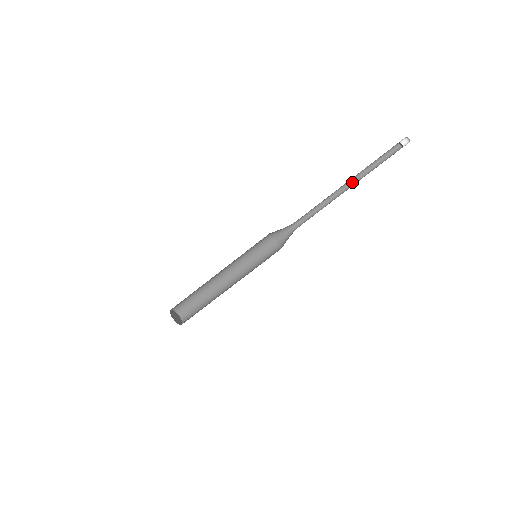
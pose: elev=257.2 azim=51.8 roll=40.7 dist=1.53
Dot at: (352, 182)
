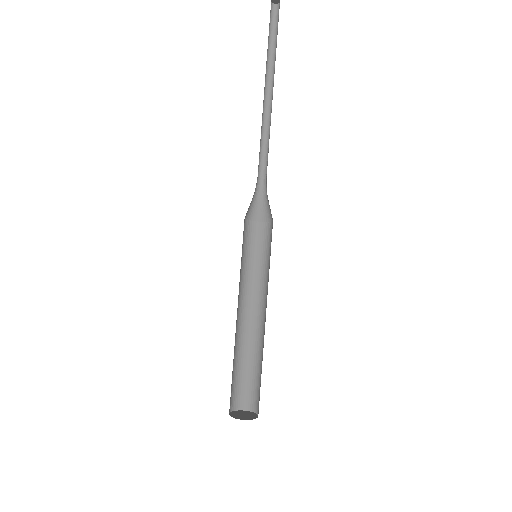
Dot at: (270, 84)
